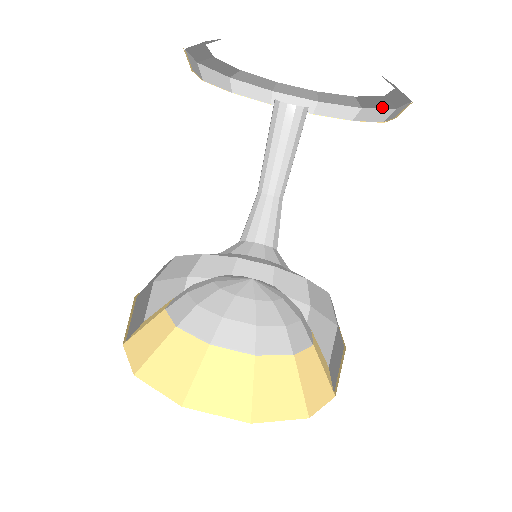
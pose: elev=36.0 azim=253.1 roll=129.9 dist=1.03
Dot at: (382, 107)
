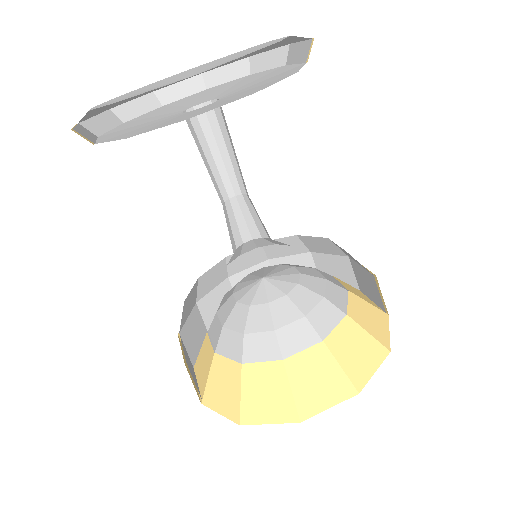
Dot at: (301, 40)
